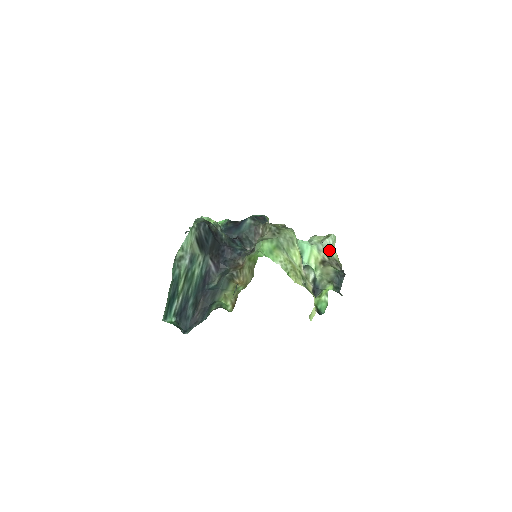
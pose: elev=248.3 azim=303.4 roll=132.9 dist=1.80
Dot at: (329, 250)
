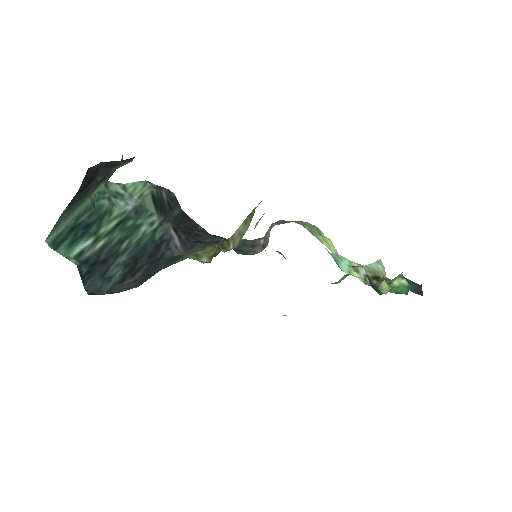
Dot at: occluded
